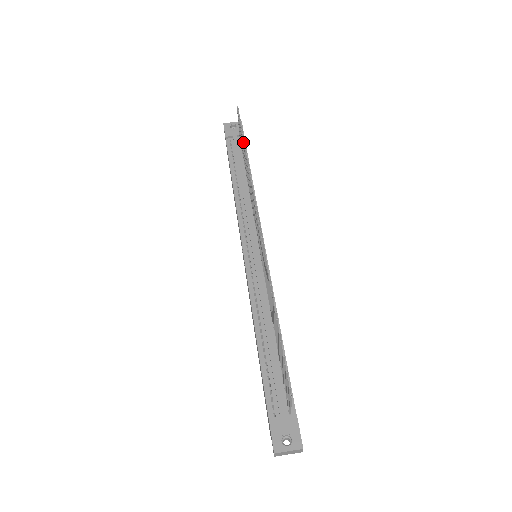
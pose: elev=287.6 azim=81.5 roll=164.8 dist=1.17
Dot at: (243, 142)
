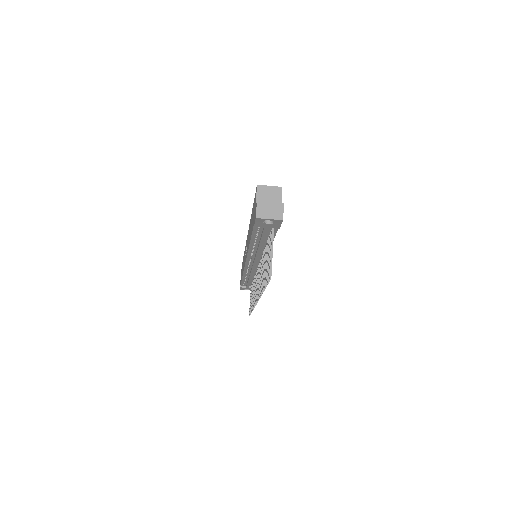
Dot at: (264, 289)
